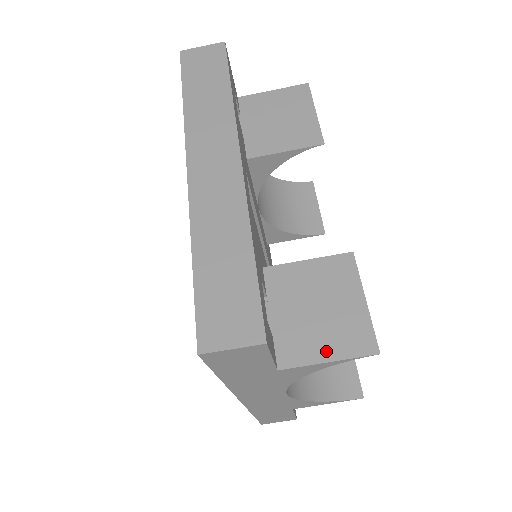
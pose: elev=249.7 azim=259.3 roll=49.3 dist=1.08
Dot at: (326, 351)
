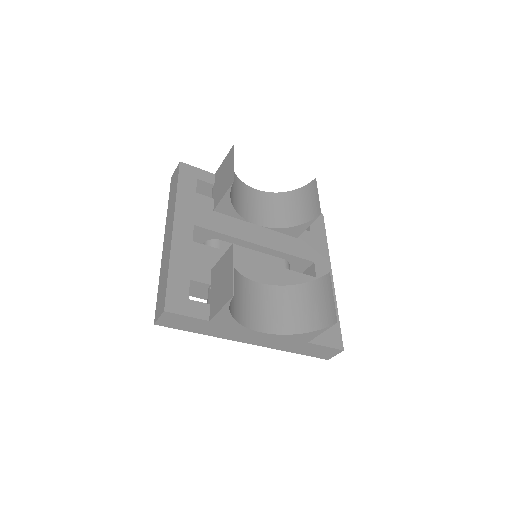
Dot at: (221, 304)
